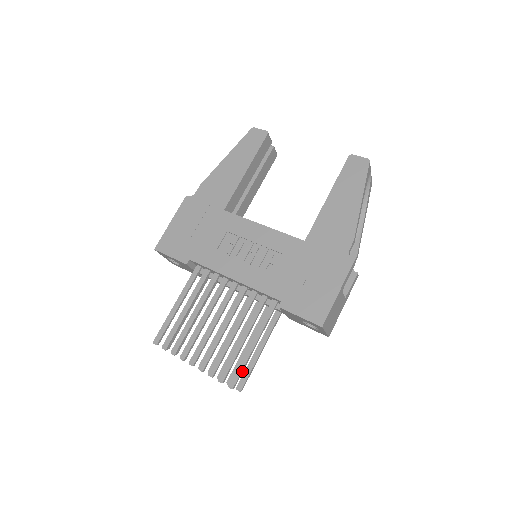
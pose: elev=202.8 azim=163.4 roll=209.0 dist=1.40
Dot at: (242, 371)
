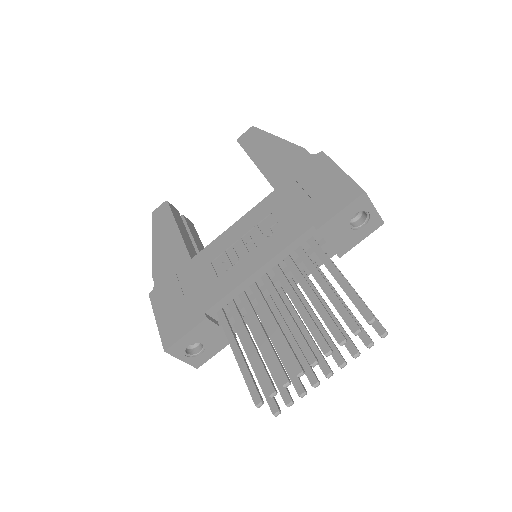
Dot at: (361, 301)
